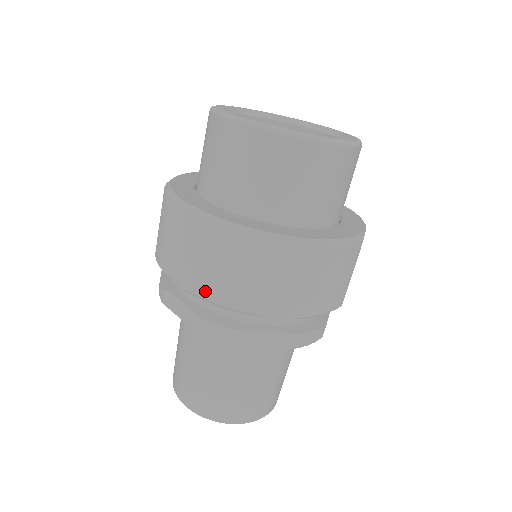
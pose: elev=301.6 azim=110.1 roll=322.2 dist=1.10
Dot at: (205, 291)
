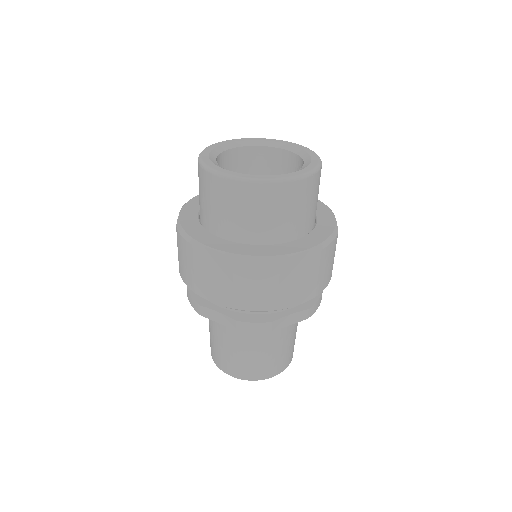
Dot at: (241, 305)
